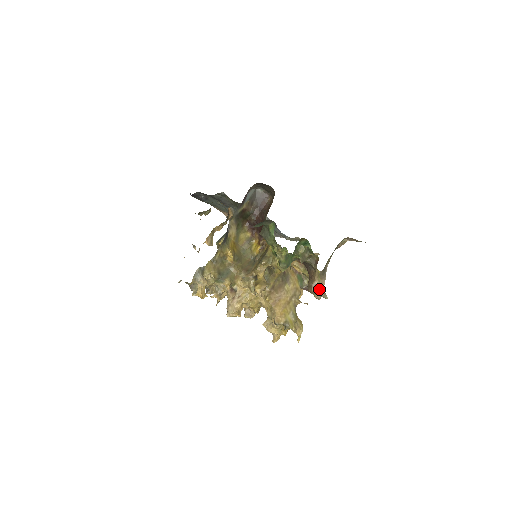
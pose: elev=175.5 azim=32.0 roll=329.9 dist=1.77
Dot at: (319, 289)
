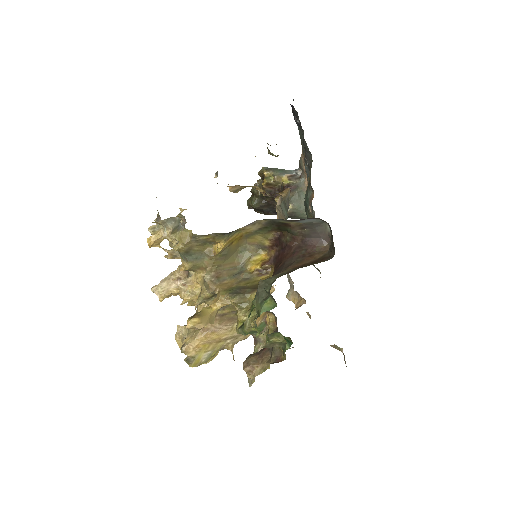
Dot at: (252, 374)
